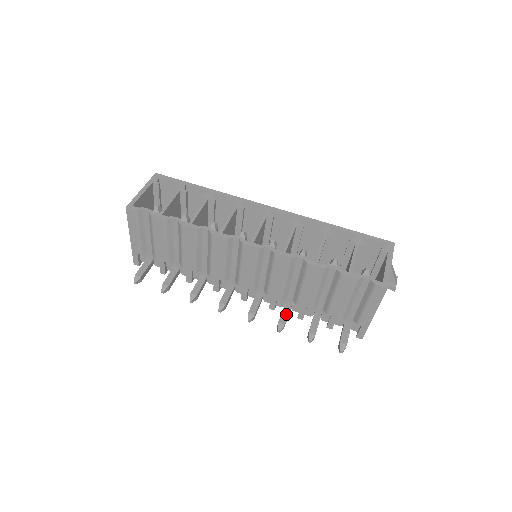
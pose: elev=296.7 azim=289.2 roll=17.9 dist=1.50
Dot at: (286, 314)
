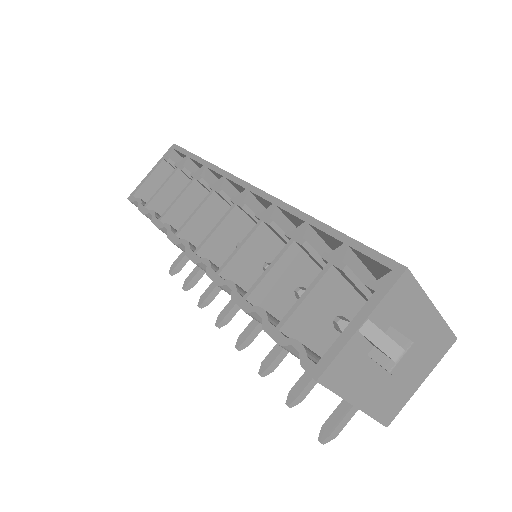
Dot at: (277, 351)
